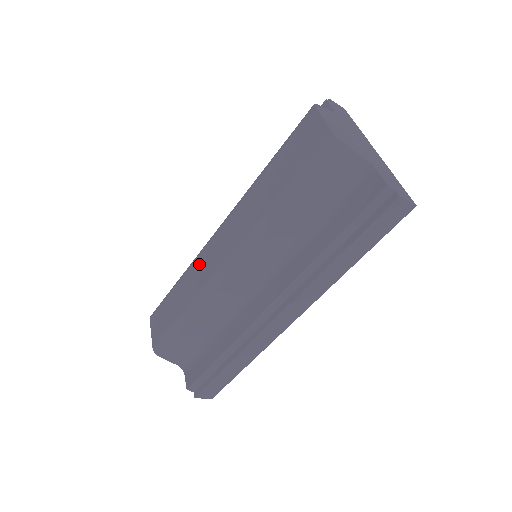
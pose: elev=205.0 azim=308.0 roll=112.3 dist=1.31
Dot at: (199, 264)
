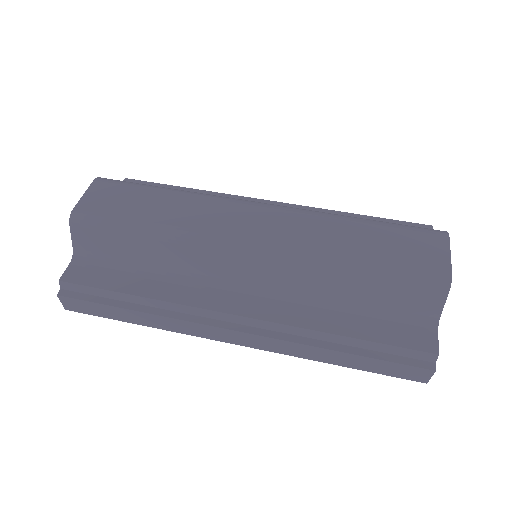
Dot at: (212, 206)
